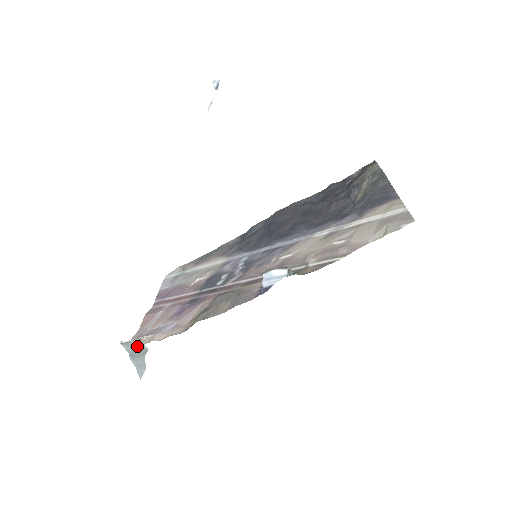
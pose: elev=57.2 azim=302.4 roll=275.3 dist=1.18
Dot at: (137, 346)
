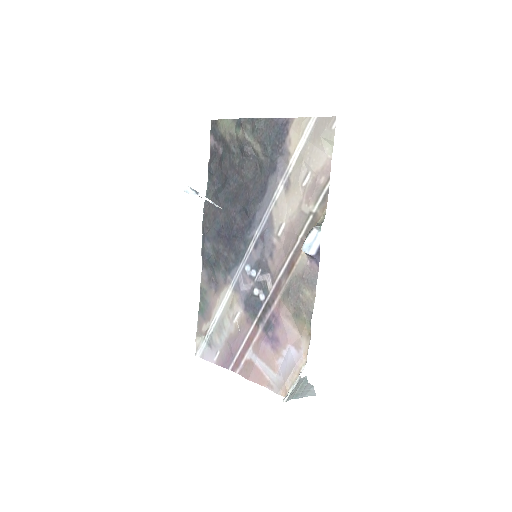
Dot at: (298, 386)
